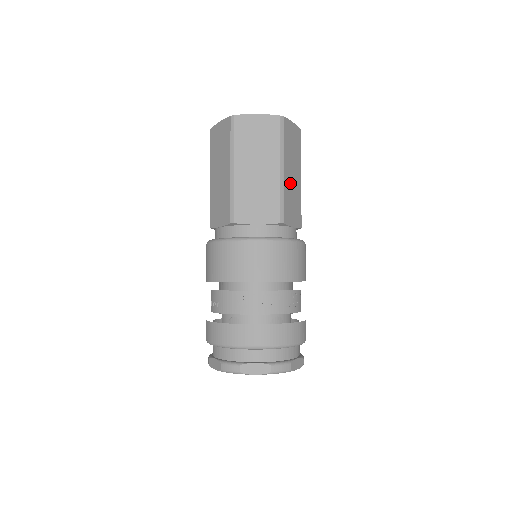
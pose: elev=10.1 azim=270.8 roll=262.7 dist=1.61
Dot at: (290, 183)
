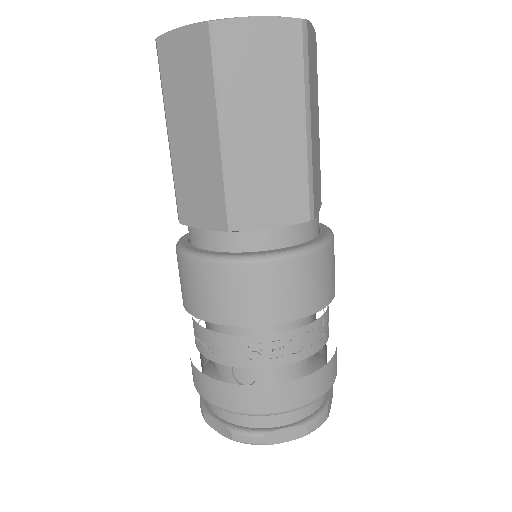
Dot at: (314, 143)
